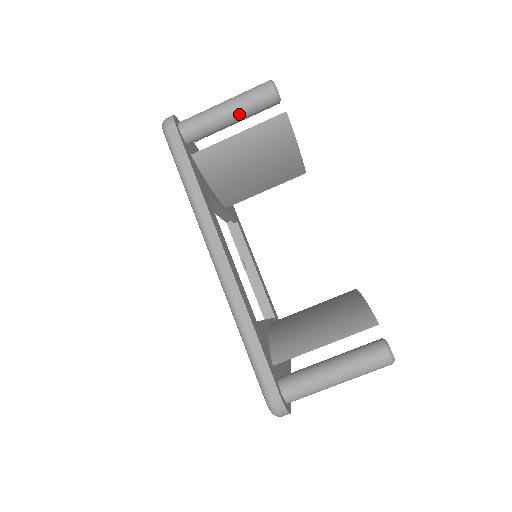
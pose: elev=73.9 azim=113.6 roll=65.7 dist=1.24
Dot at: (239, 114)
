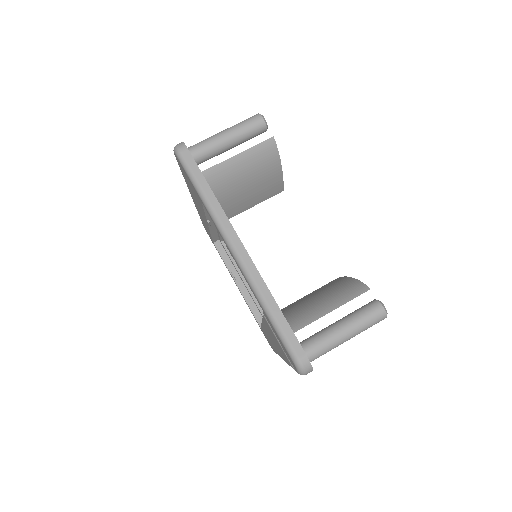
Dot at: (237, 139)
